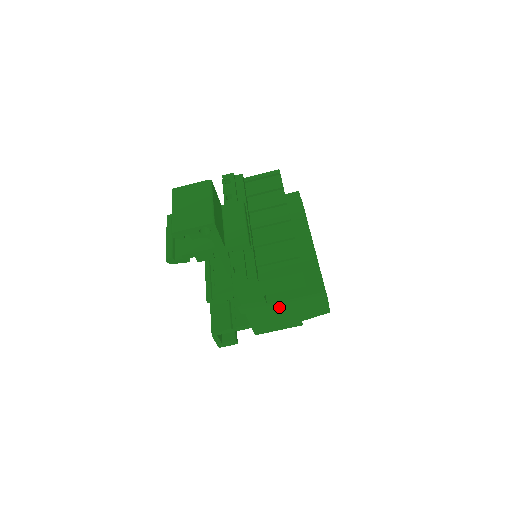
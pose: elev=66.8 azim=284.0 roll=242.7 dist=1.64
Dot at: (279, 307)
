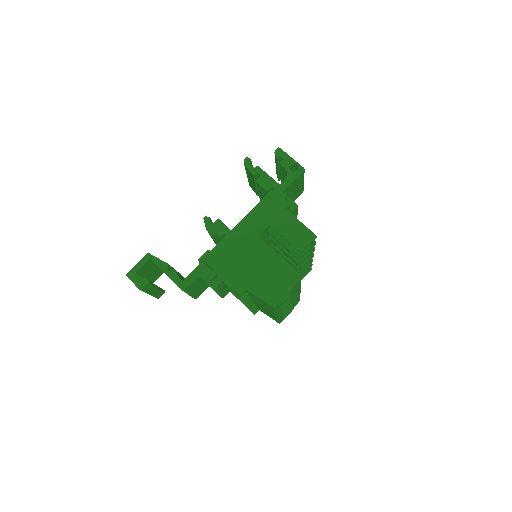
Dot at: (259, 251)
